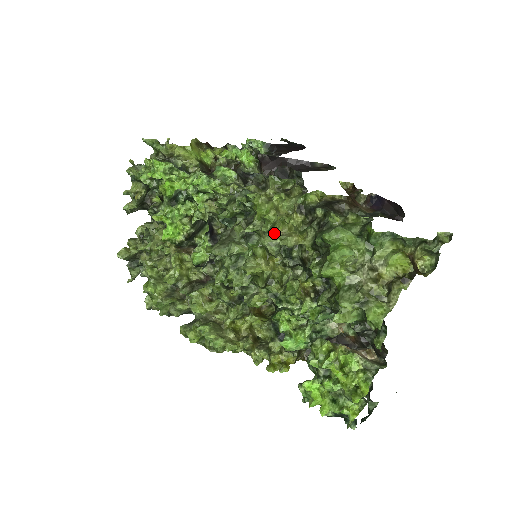
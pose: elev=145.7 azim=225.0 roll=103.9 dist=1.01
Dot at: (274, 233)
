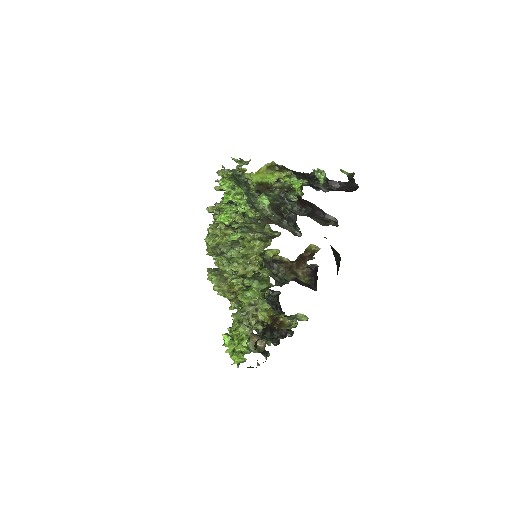
Dot at: (247, 258)
